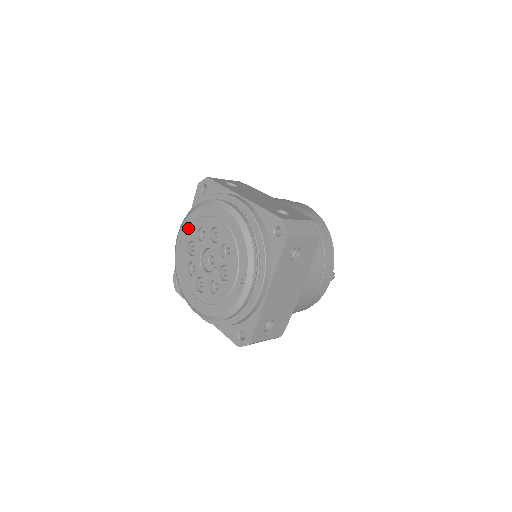
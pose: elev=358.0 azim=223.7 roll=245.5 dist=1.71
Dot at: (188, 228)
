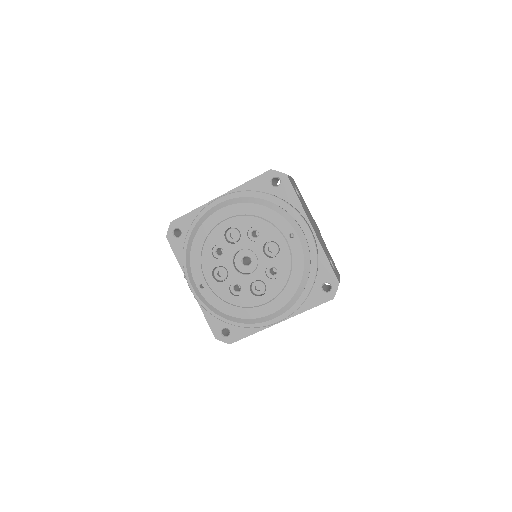
Dot at: (199, 265)
